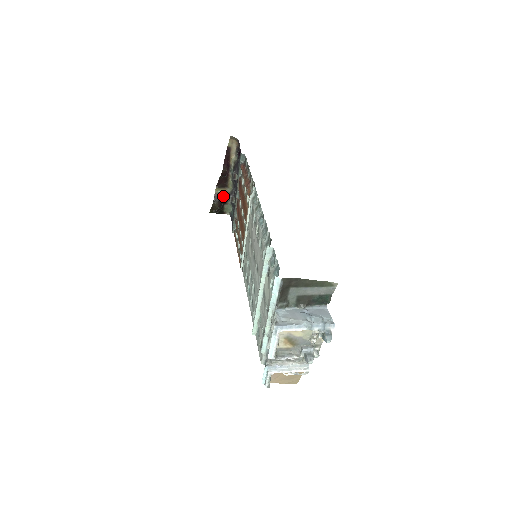
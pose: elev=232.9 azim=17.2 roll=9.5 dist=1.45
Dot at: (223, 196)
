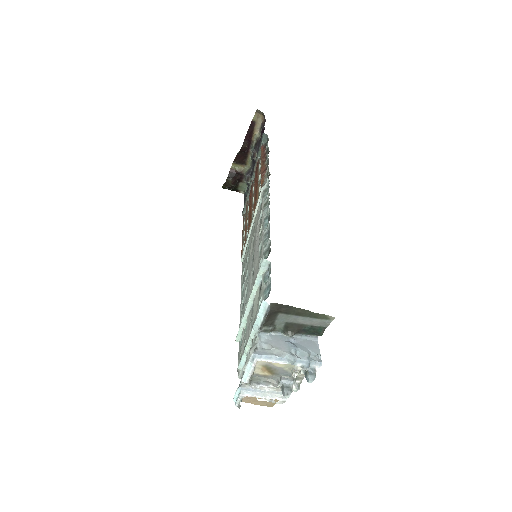
Dot at: (239, 173)
